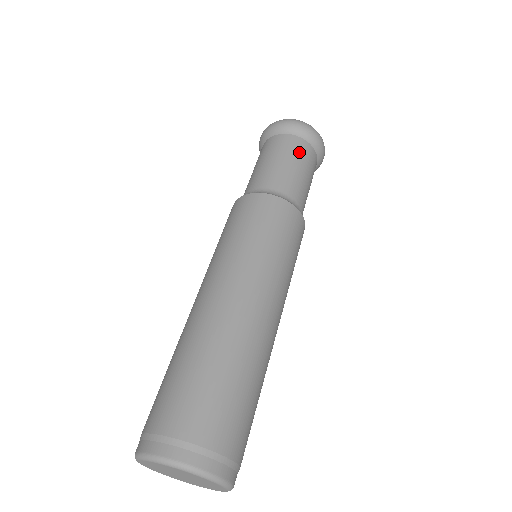
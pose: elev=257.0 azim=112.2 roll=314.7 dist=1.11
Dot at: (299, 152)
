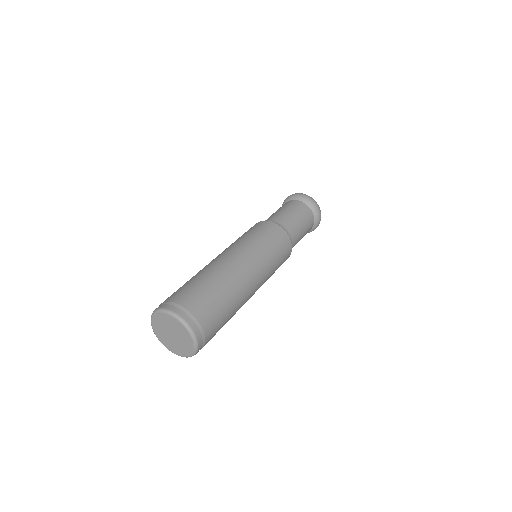
Dot at: (306, 215)
